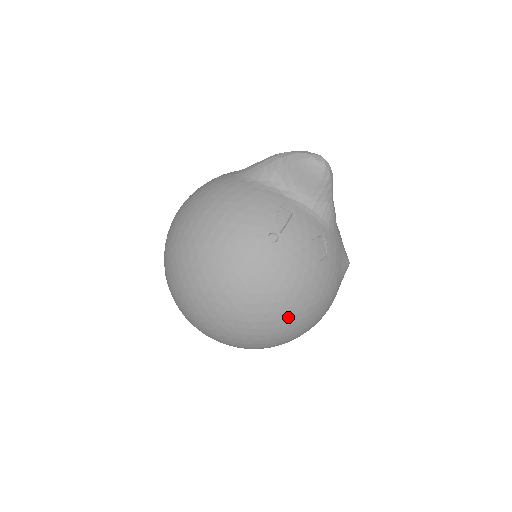
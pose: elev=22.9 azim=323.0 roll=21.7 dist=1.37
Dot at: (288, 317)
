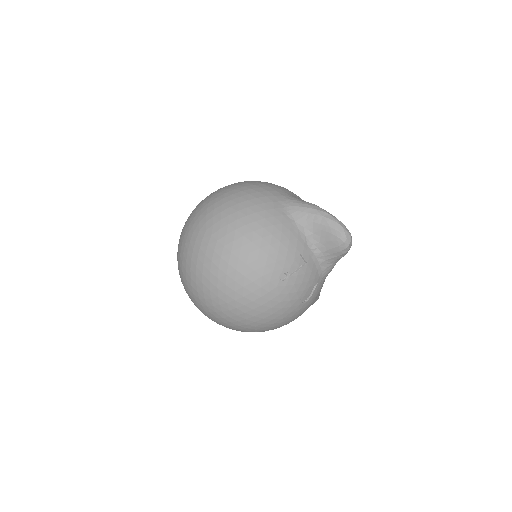
Dot at: (258, 326)
